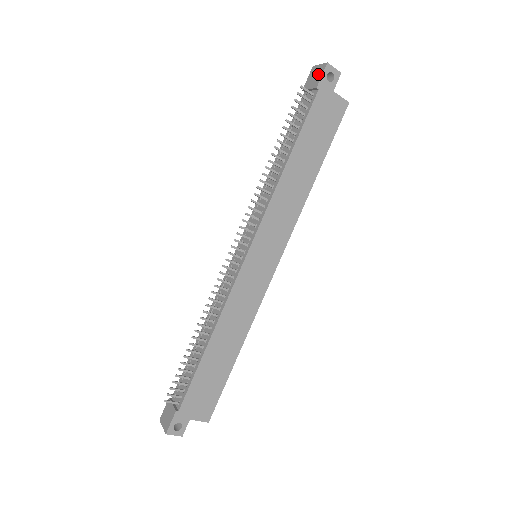
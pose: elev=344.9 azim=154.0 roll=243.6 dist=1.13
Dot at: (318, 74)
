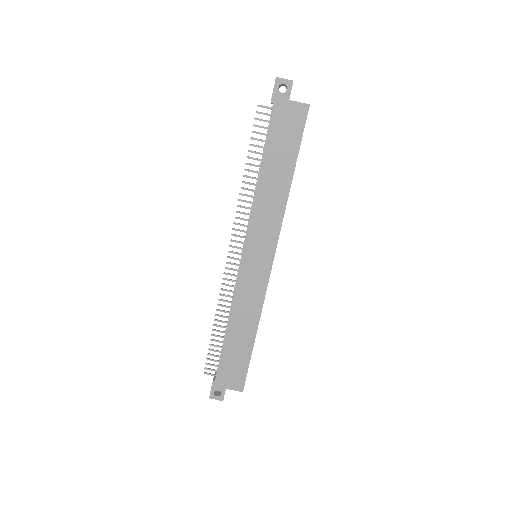
Dot at: (273, 89)
